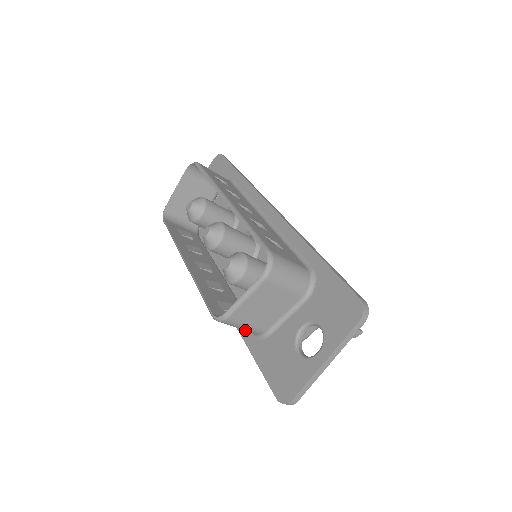
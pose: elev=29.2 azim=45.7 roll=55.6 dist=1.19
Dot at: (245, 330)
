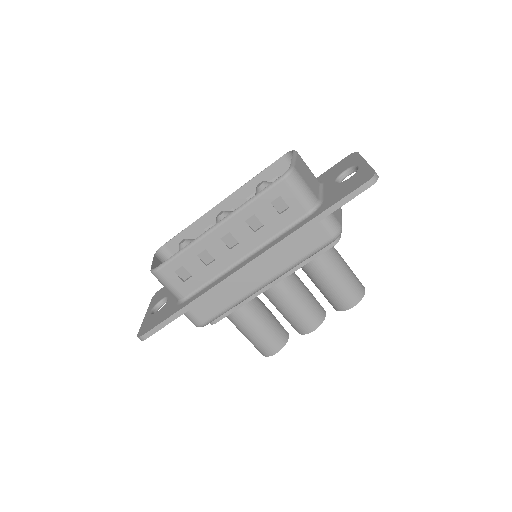
Dot at: (306, 196)
